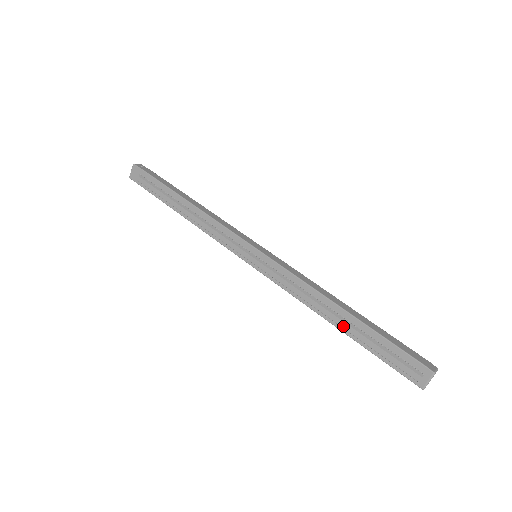
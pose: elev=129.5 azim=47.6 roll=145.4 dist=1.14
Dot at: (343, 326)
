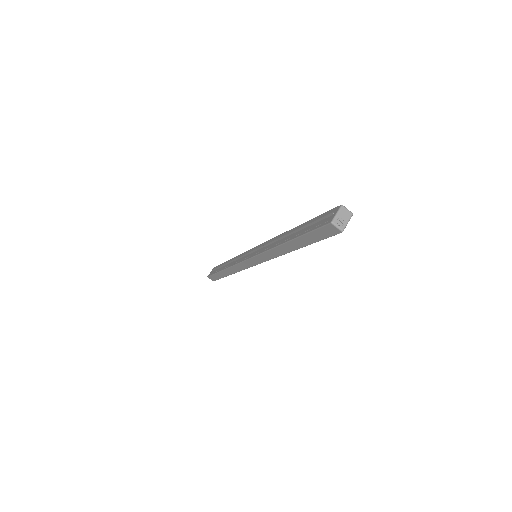
Dot at: (289, 237)
